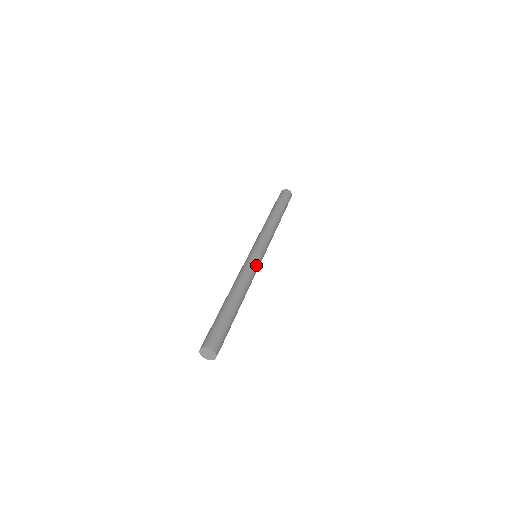
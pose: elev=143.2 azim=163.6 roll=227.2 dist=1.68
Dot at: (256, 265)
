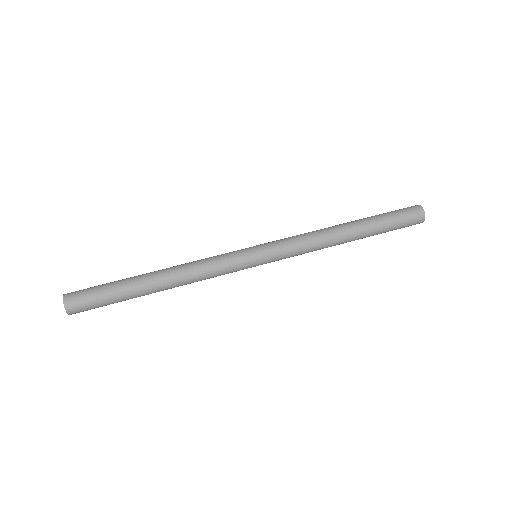
Dot at: (231, 261)
